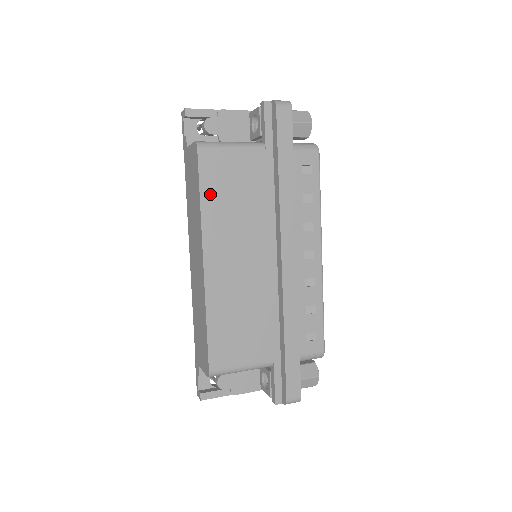
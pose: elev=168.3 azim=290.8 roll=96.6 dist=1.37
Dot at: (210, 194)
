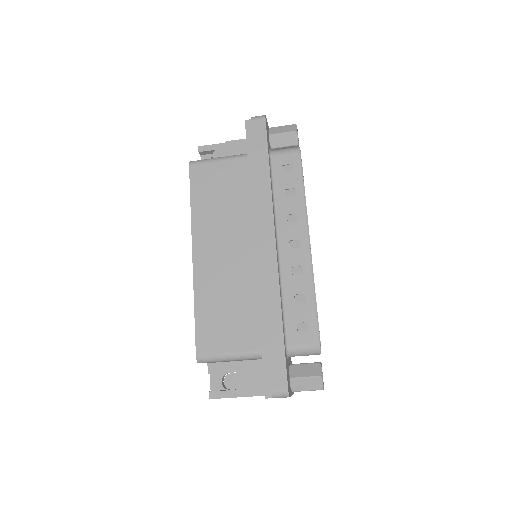
Dot at: (199, 198)
